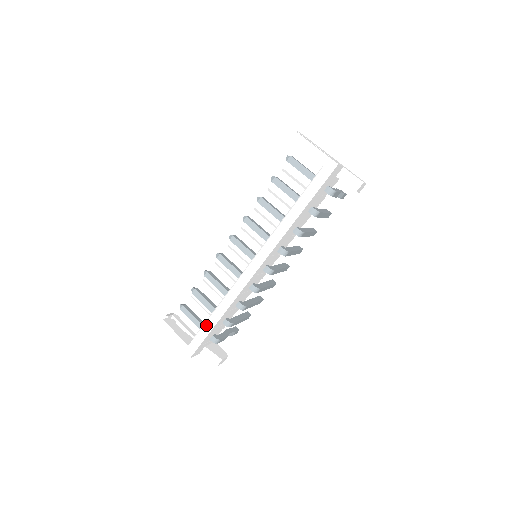
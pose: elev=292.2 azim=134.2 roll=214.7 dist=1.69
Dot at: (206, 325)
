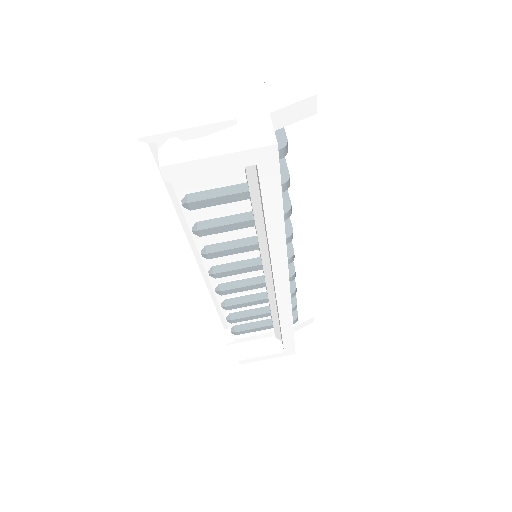
Dot at: (284, 338)
